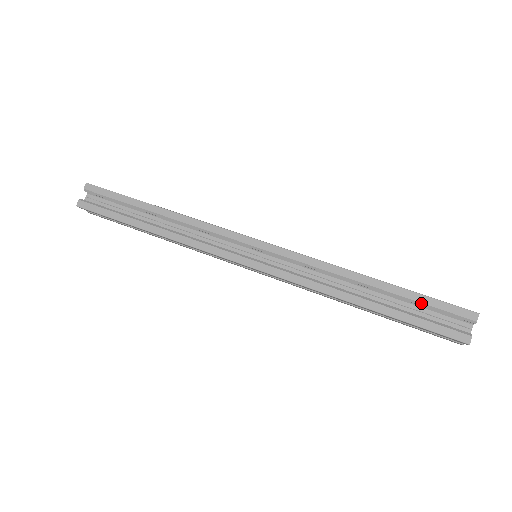
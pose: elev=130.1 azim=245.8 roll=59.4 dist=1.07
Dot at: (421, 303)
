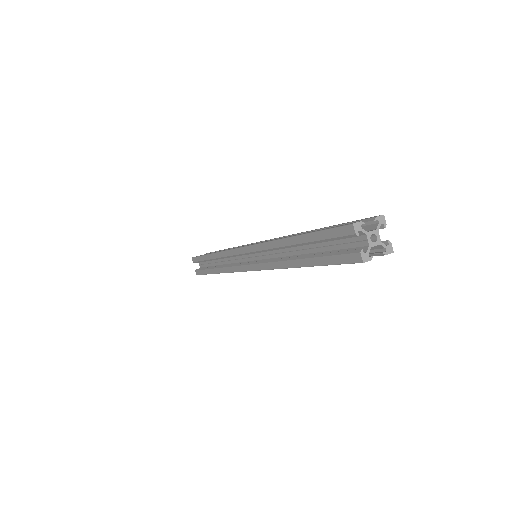
Dot at: (338, 225)
